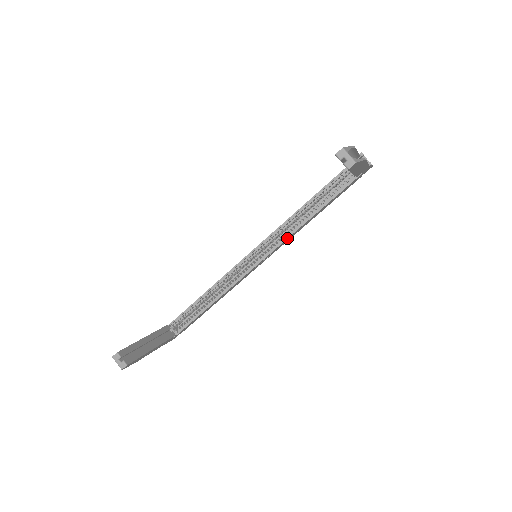
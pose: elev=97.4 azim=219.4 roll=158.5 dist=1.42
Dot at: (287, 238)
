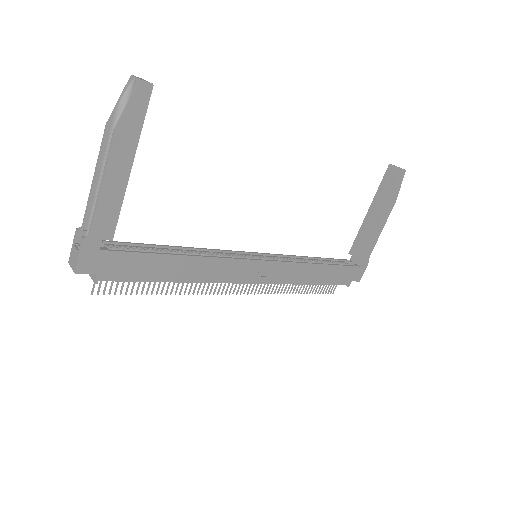
Dot at: (293, 262)
